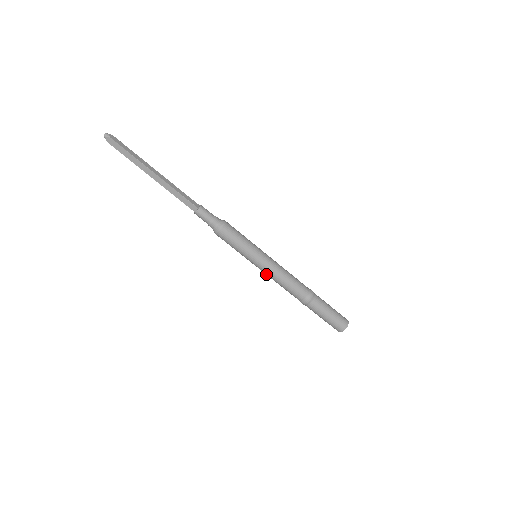
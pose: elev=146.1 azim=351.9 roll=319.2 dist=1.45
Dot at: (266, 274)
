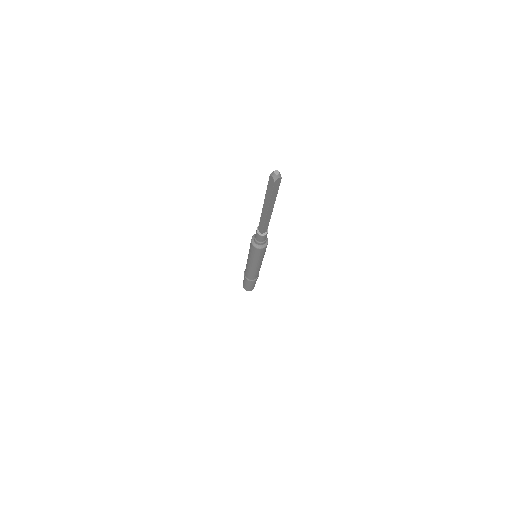
Dot at: occluded
